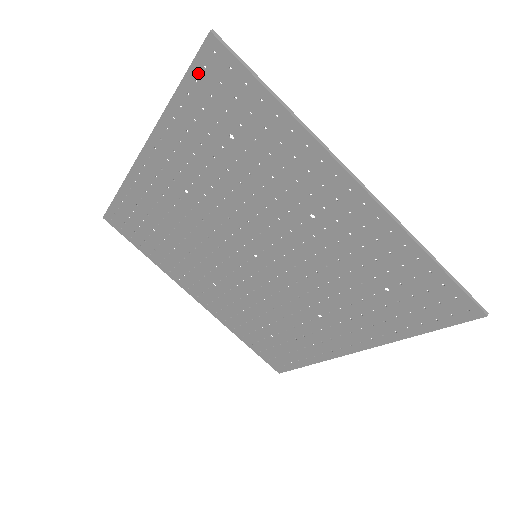
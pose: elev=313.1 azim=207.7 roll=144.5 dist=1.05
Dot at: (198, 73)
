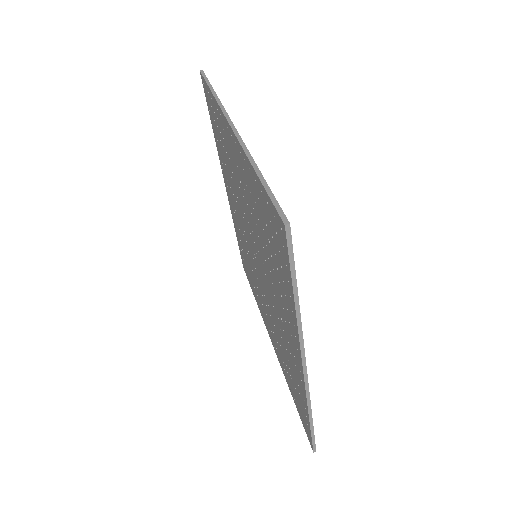
Dot at: (270, 205)
